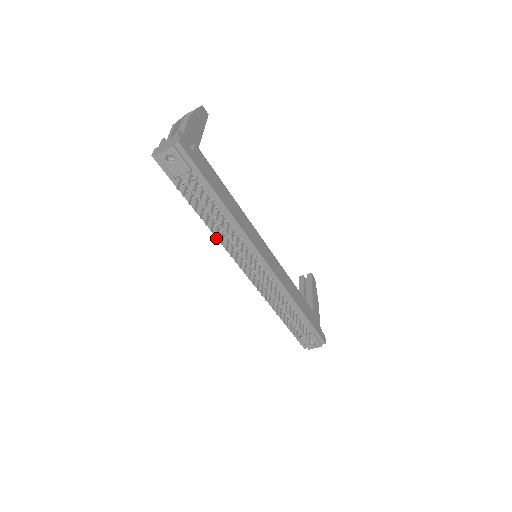
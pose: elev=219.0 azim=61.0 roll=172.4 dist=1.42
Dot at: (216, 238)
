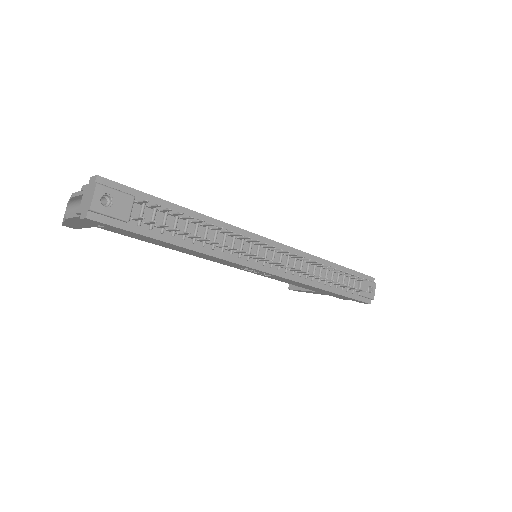
Dot at: occluded
